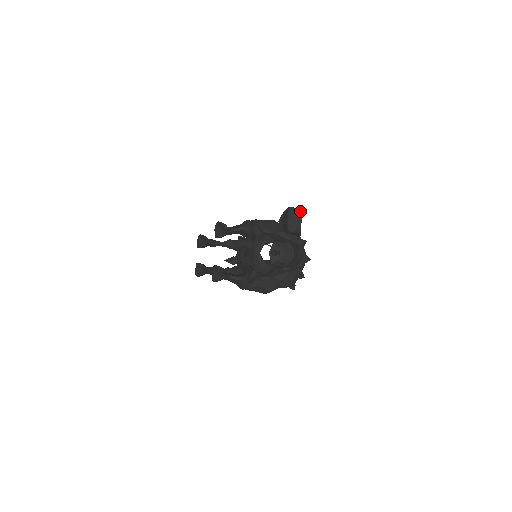
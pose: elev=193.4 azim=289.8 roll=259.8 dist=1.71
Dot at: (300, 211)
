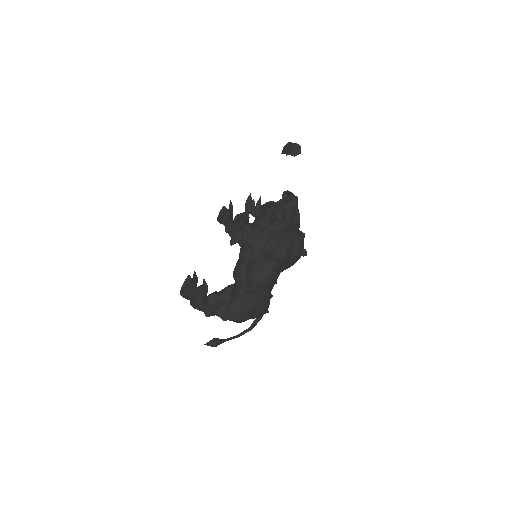
Dot at: occluded
